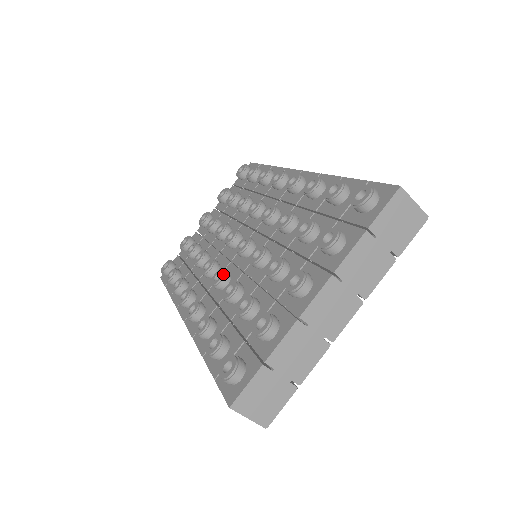
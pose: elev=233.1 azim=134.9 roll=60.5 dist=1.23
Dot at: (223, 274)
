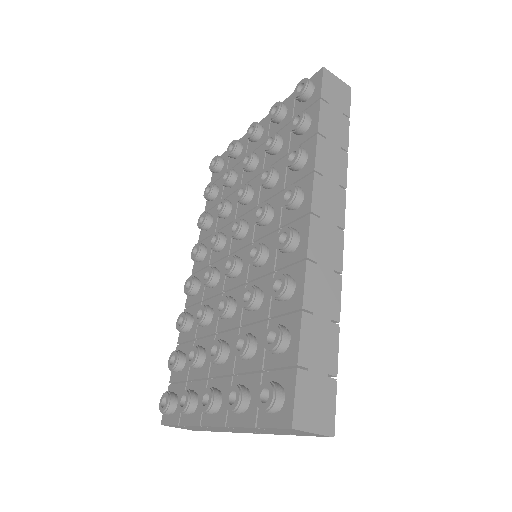
Dot at: (209, 281)
